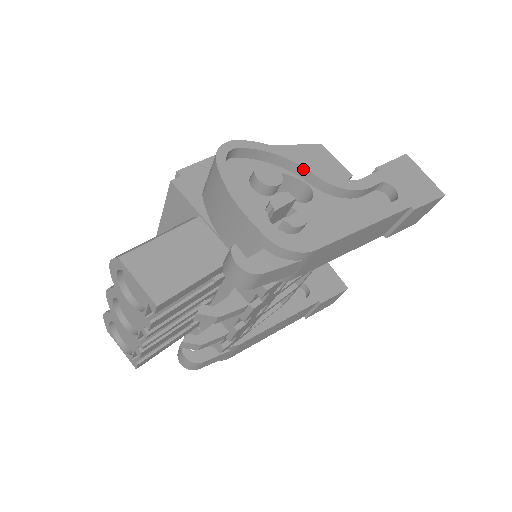
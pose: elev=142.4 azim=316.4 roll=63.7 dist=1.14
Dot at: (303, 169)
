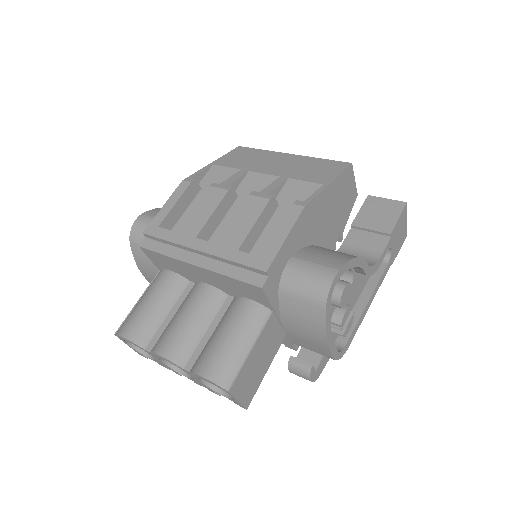
Dot at: (360, 269)
